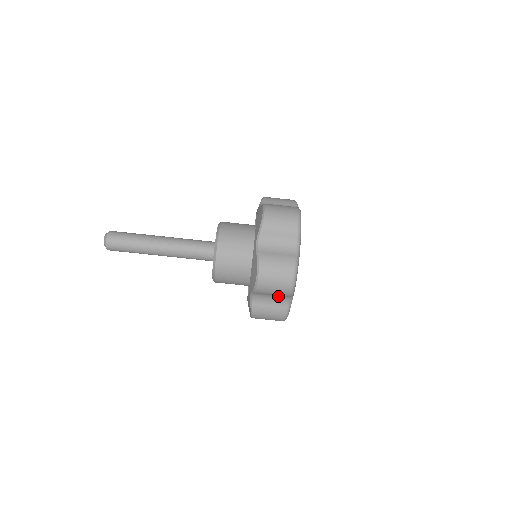
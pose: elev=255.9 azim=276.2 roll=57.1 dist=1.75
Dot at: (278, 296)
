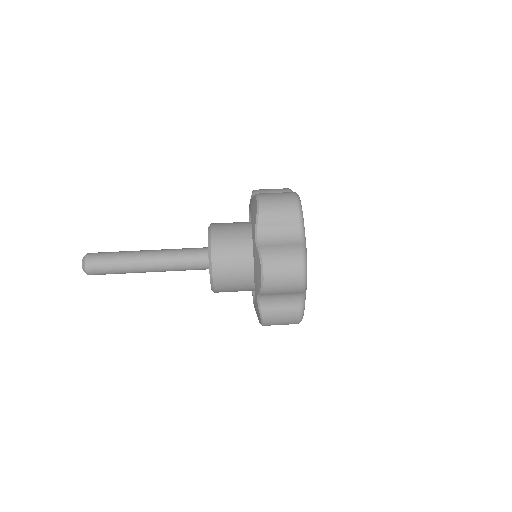
Dot at: (289, 294)
